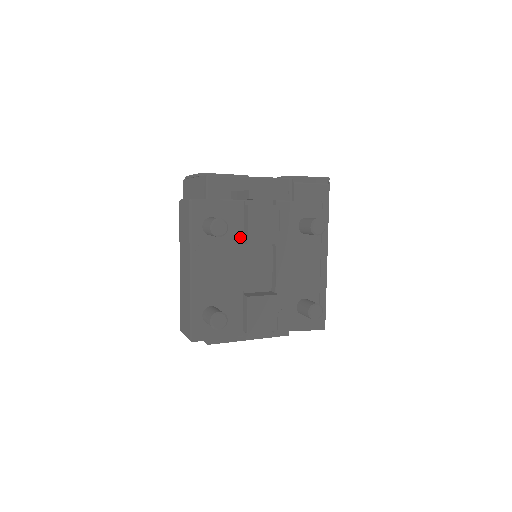
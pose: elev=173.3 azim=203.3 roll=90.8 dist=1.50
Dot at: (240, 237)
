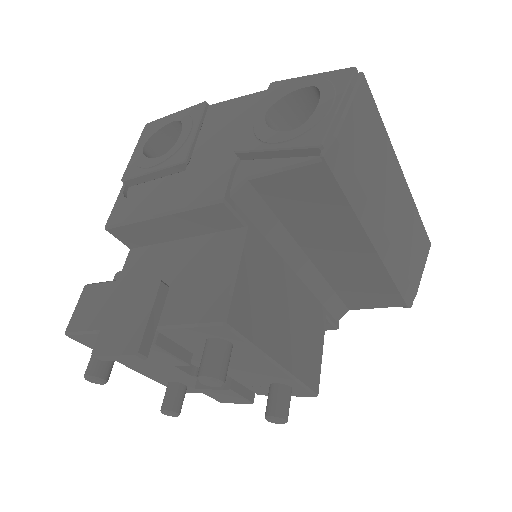
Dot at: occluded
